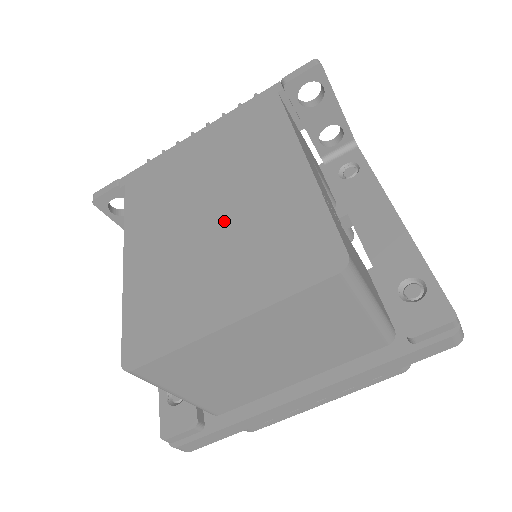
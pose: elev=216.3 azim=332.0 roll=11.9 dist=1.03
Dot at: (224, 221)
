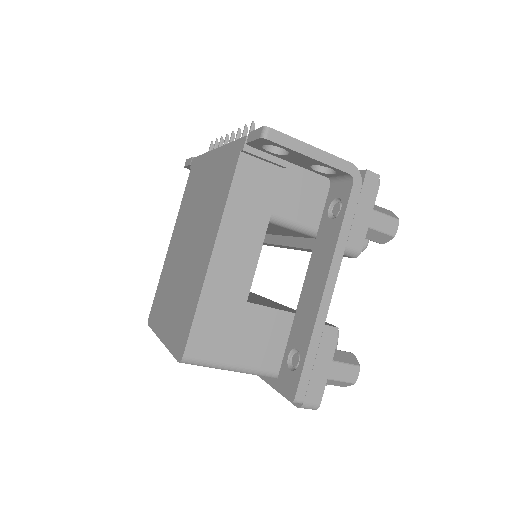
Dot at: (185, 264)
